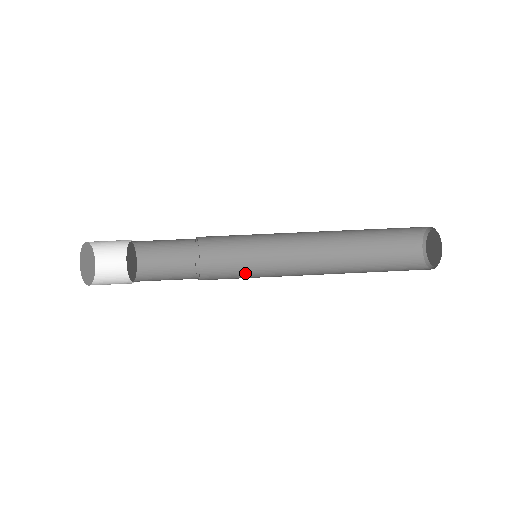
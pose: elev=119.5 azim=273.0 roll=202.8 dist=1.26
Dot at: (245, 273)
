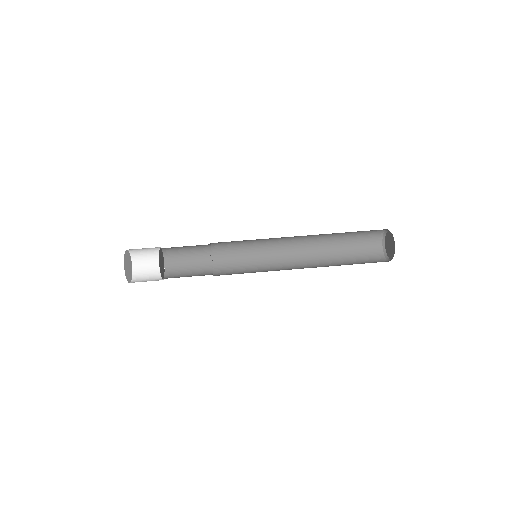
Dot at: (248, 270)
